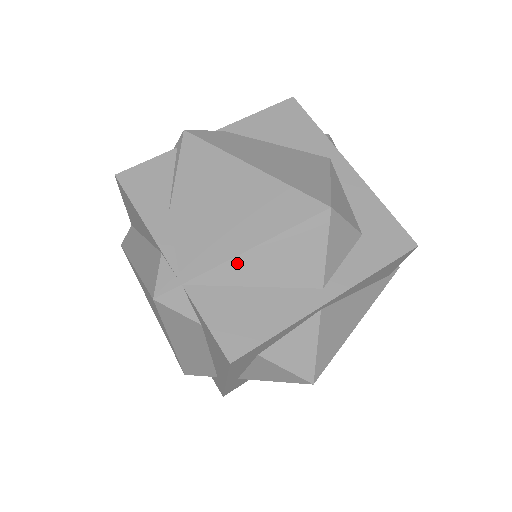
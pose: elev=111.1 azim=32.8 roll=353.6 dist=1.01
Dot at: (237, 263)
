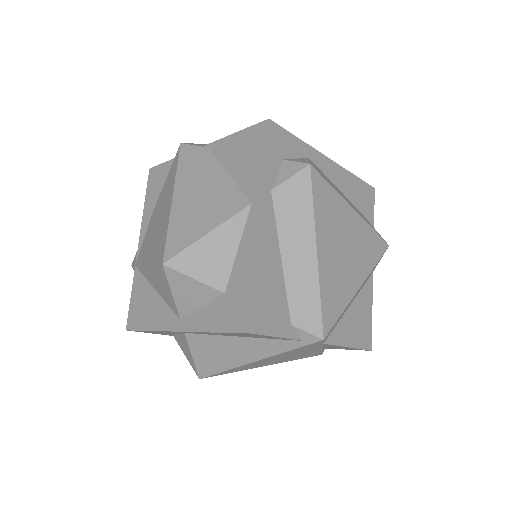
Dot at: (146, 269)
